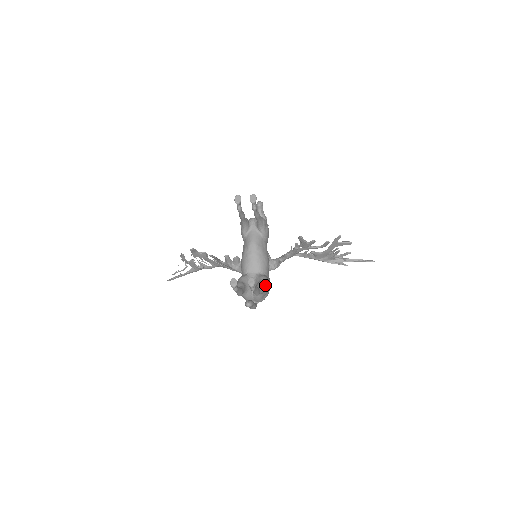
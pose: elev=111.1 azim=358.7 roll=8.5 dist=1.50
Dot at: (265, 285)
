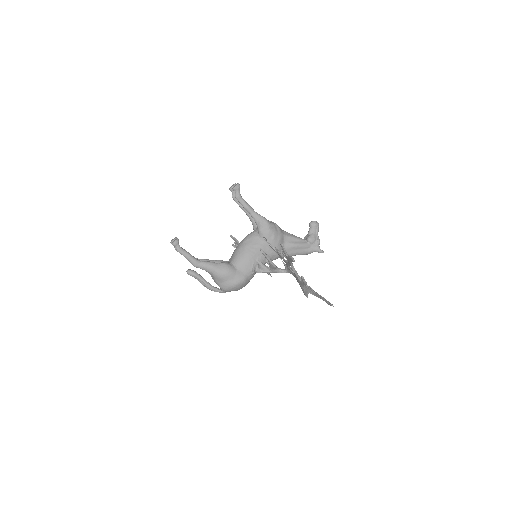
Dot at: (213, 266)
